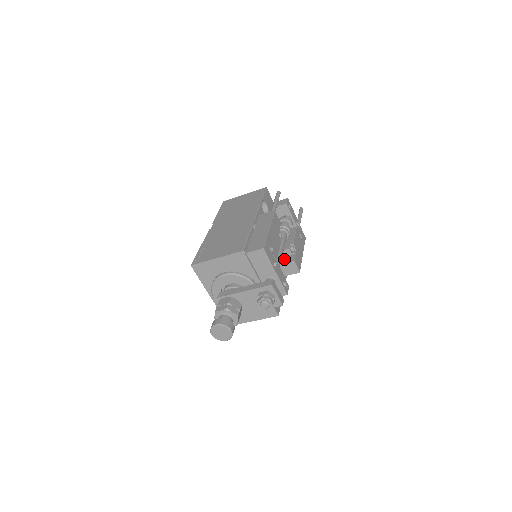
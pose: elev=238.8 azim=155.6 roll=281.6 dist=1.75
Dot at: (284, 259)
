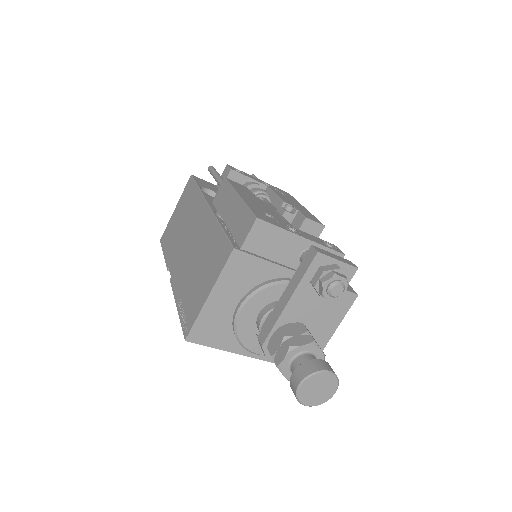
Dot at: occluded
